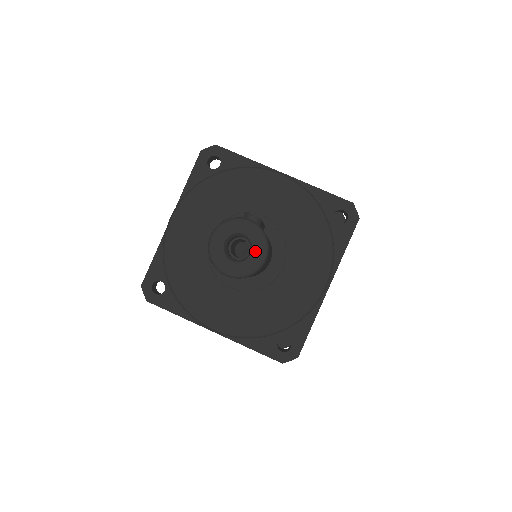
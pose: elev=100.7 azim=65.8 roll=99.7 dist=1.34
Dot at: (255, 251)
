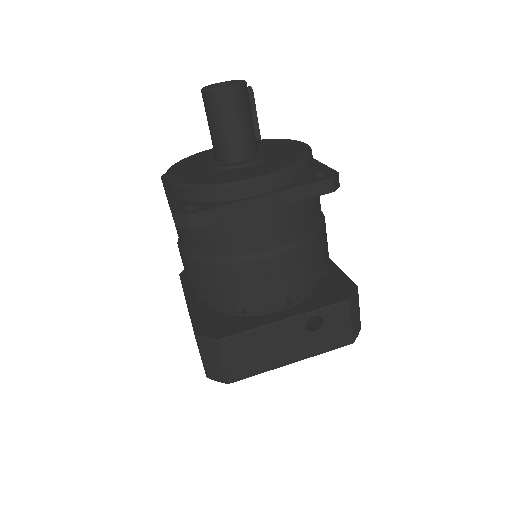
Dot at: (229, 84)
